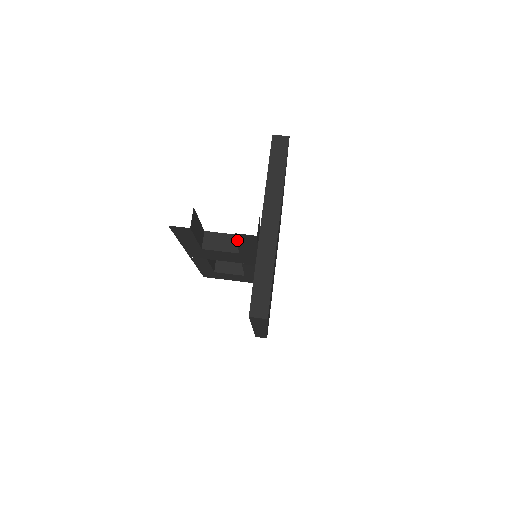
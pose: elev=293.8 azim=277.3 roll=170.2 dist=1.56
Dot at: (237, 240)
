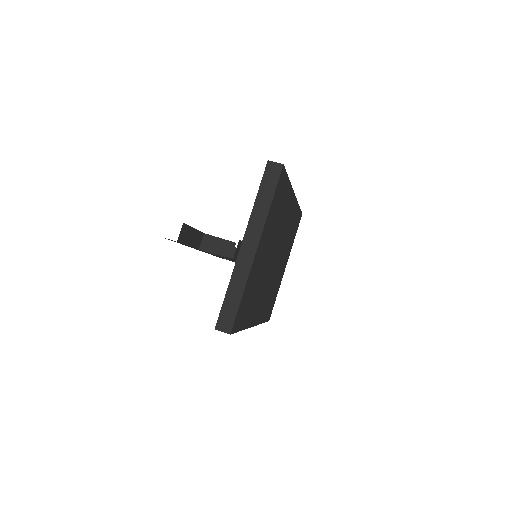
Dot at: occluded
